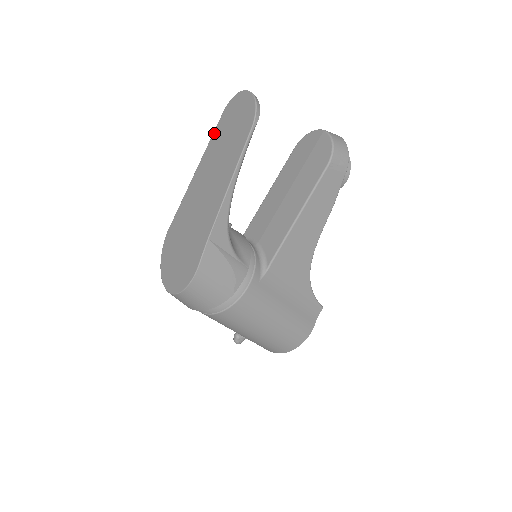
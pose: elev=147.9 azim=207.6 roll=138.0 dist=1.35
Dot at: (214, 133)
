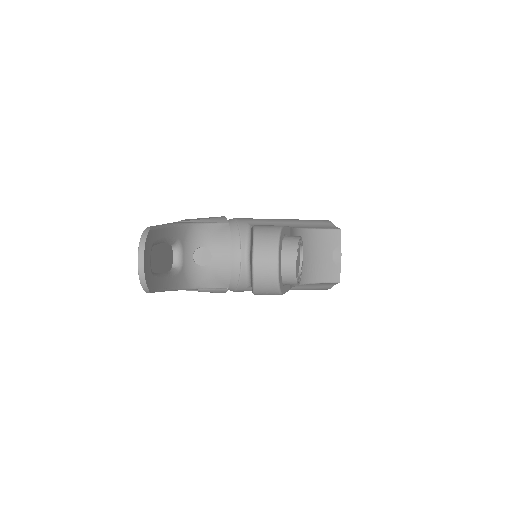
Dot at: occluded
